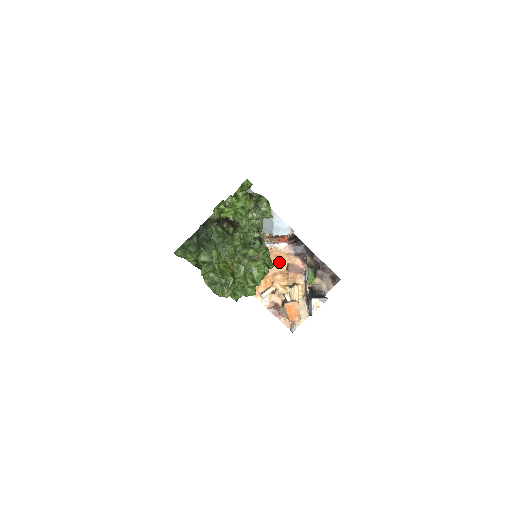
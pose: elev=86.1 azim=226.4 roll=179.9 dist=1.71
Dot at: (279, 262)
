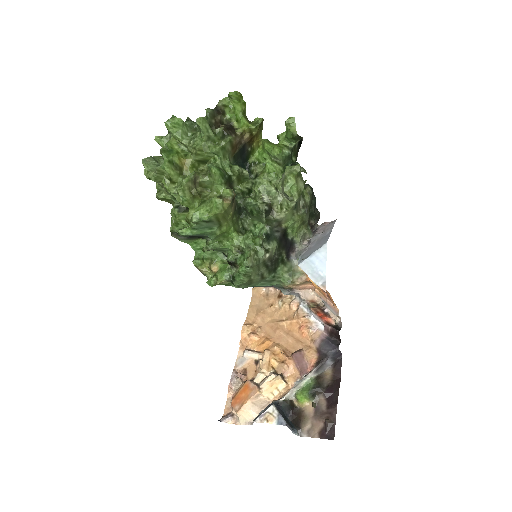
Dot at: (297, 339)
